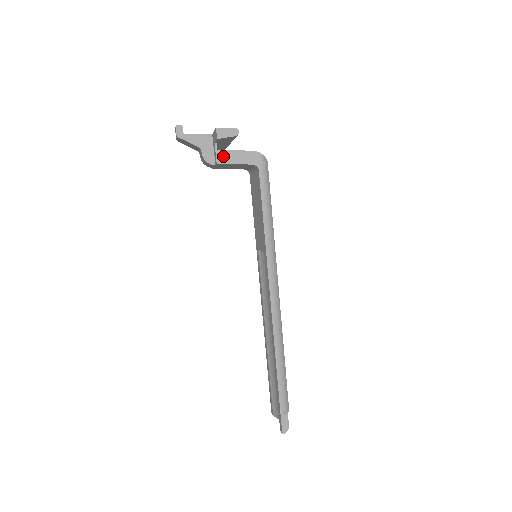
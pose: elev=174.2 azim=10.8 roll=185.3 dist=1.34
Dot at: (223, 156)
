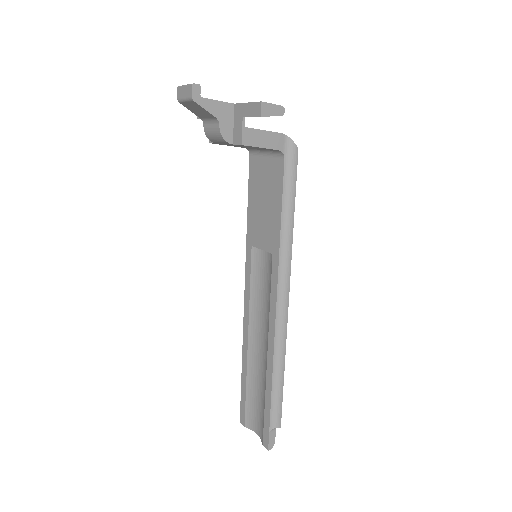
Dot at: (250, 136)
